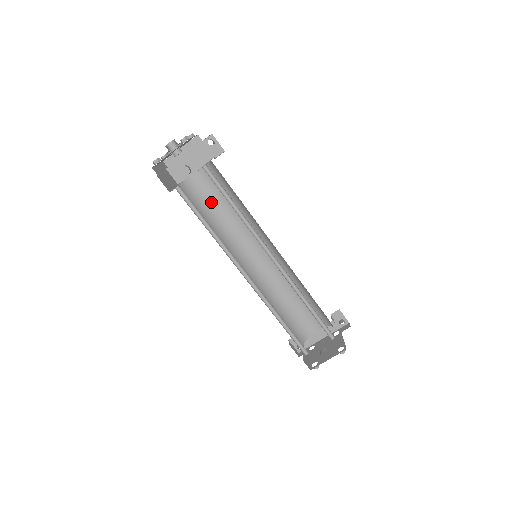
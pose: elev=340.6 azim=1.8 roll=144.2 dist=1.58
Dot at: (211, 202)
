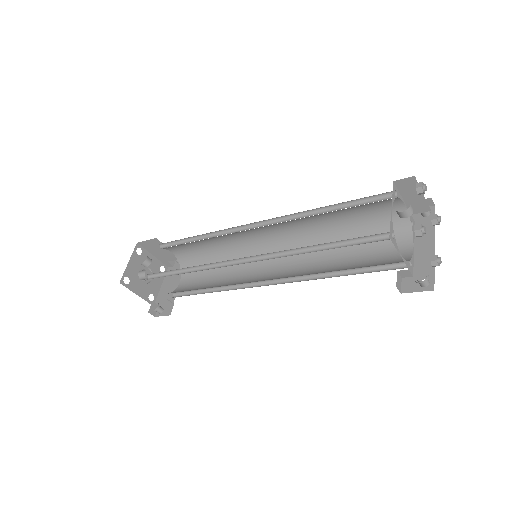
Dot at: (203, 285)
